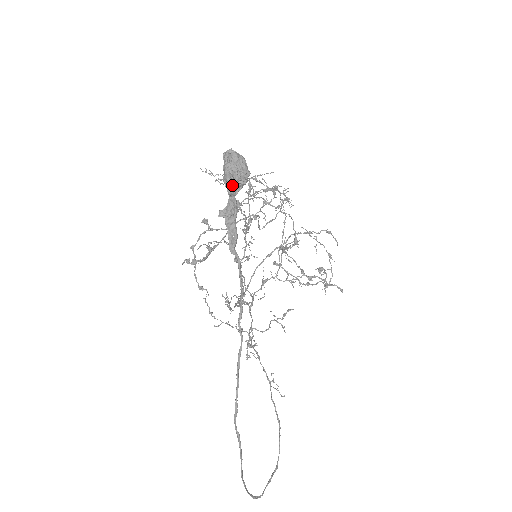
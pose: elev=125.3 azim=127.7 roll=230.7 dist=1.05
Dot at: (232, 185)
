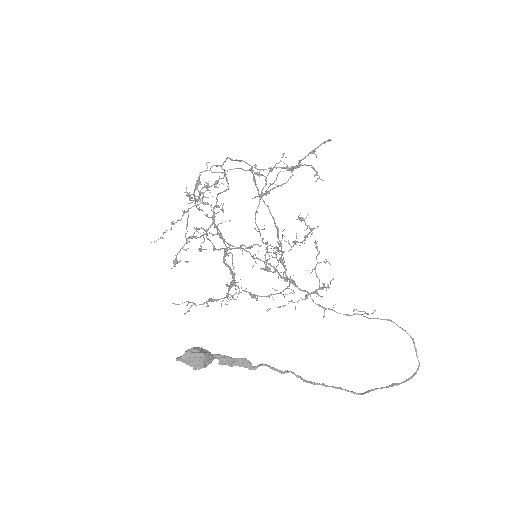
Dot at: occluded
